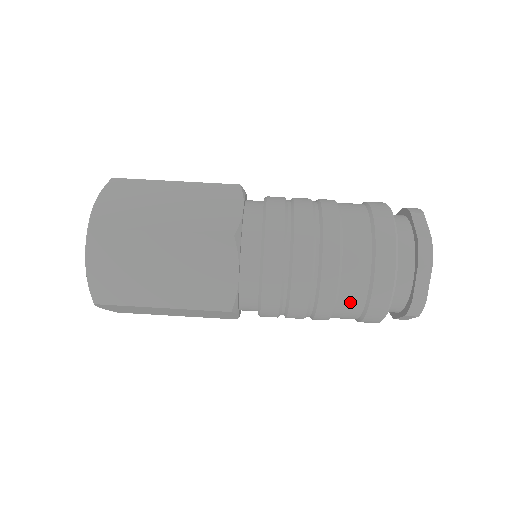
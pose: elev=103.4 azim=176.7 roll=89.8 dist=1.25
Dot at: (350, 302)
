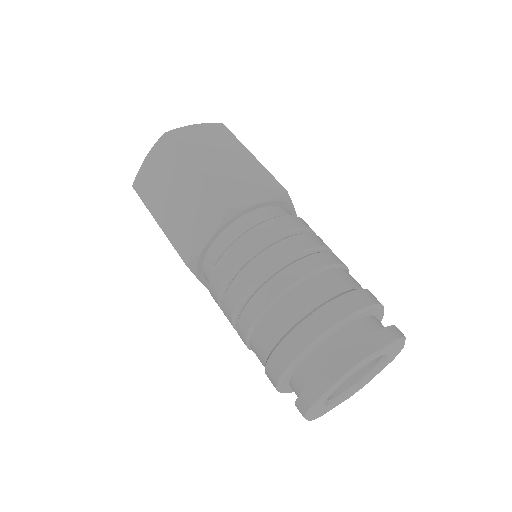
Dot at: (260, 342)
